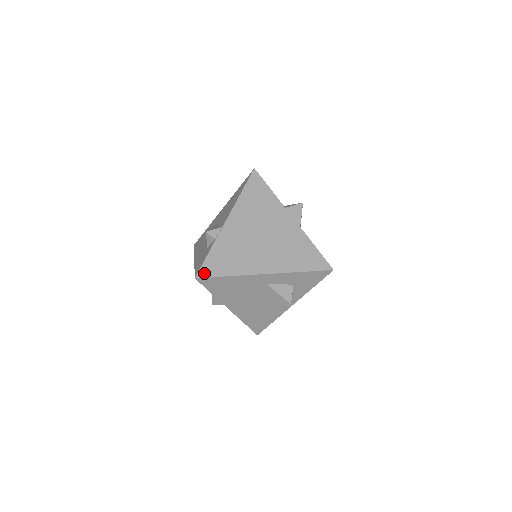
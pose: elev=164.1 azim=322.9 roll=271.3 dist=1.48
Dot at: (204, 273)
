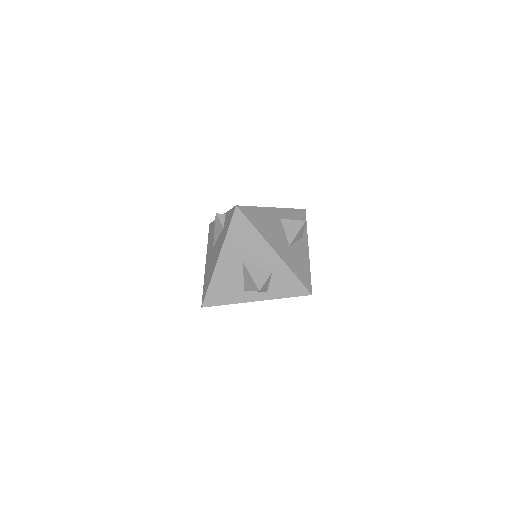
Dot at: (239, 206)
